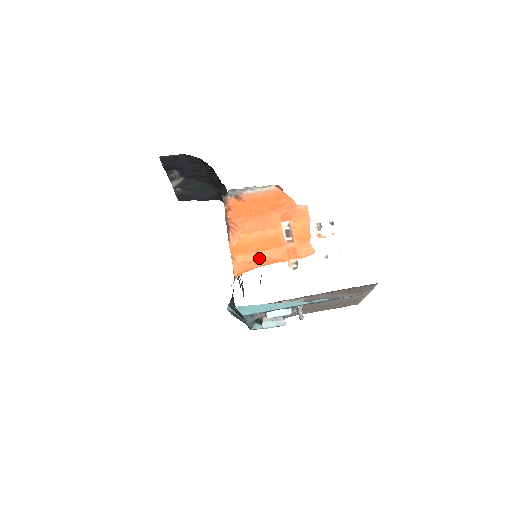
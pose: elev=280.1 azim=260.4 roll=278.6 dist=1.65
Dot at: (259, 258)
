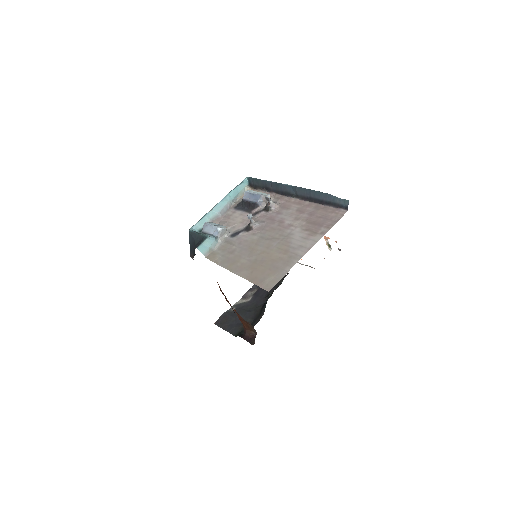
Dot at: occluded
